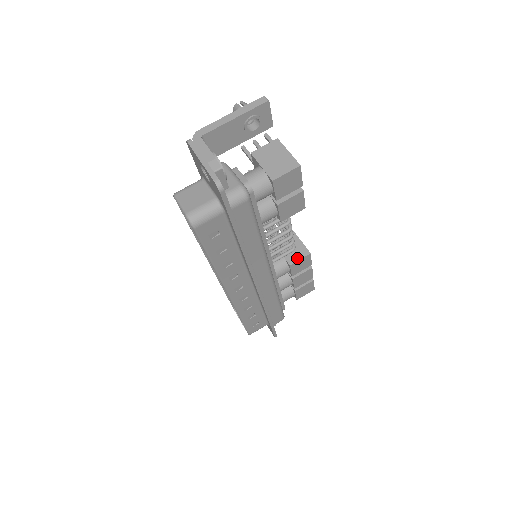
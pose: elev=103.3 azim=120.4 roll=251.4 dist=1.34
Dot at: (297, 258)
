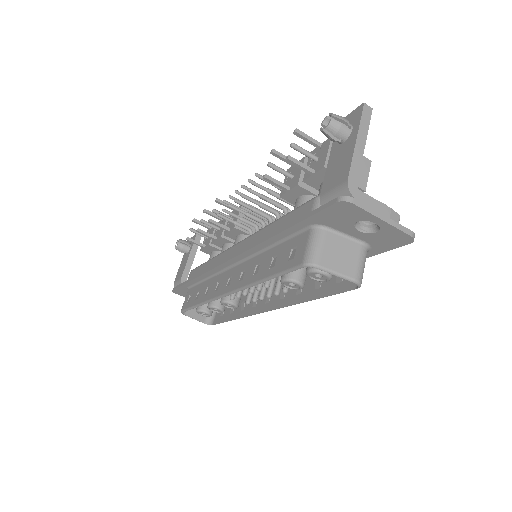
Dot at: occluded
